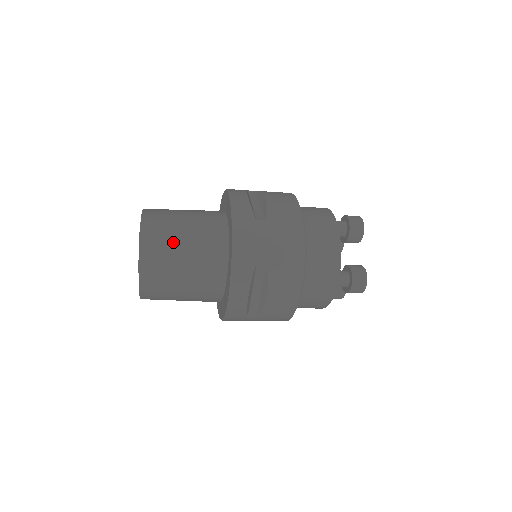
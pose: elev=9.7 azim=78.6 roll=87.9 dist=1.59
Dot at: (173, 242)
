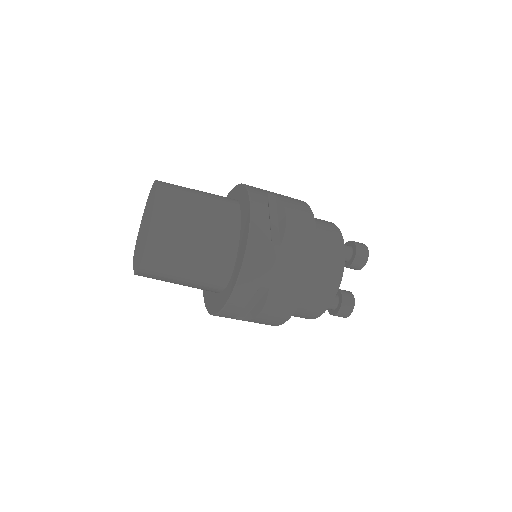
Dot at: (187, 188)
